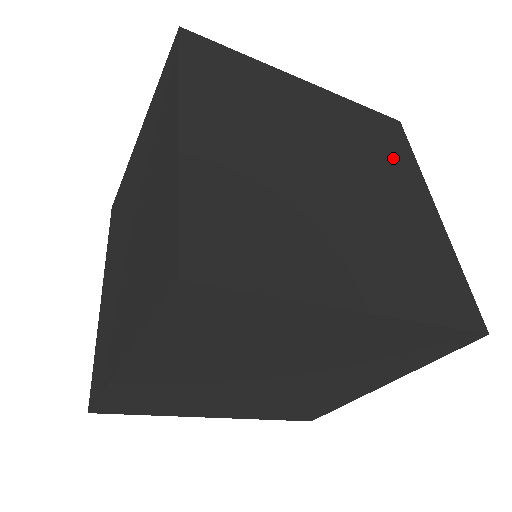
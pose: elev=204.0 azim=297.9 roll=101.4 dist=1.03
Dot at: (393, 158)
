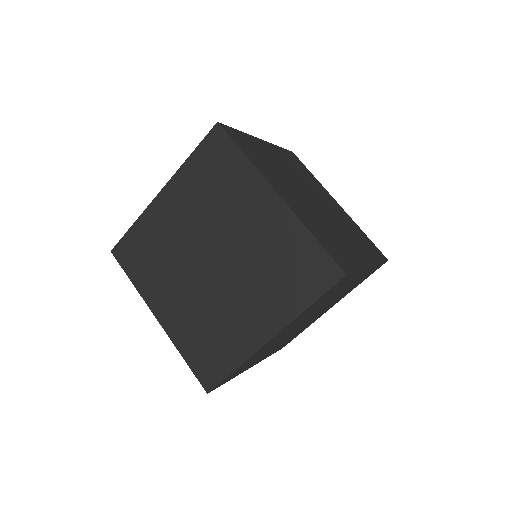
Dot at: (311, 179)
